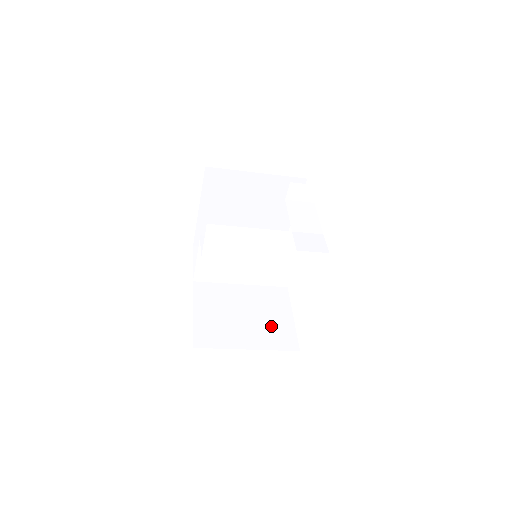
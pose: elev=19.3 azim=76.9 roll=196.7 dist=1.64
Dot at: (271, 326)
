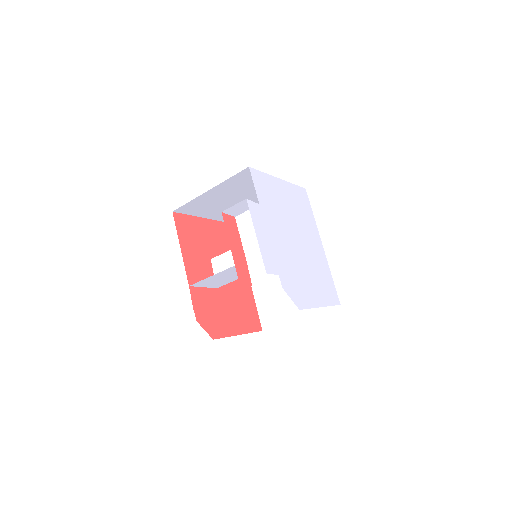
Dot at: occluded
